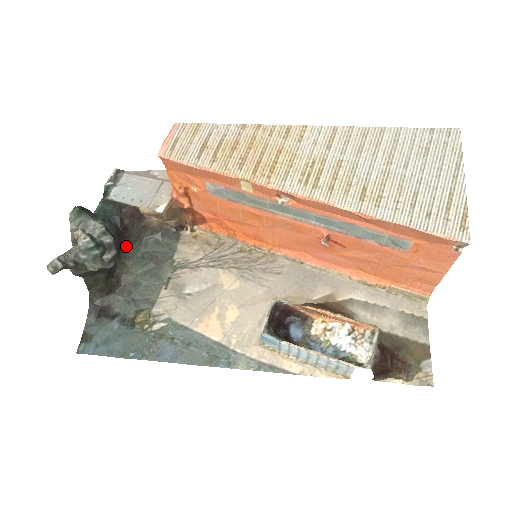
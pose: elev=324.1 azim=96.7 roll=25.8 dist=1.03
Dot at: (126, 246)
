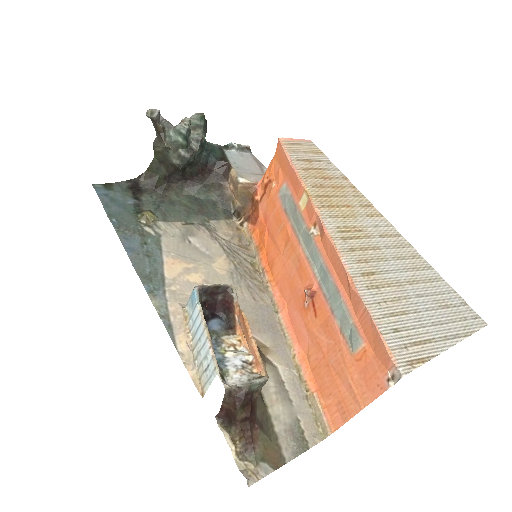
Dot at: (197, 181)
